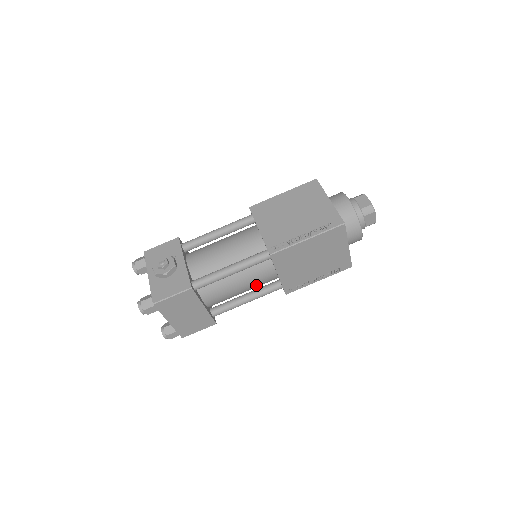
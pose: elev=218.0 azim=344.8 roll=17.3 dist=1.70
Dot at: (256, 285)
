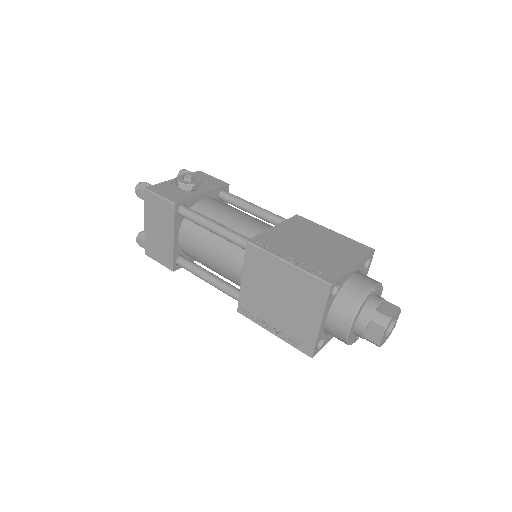
Dot at: (224, 271)
